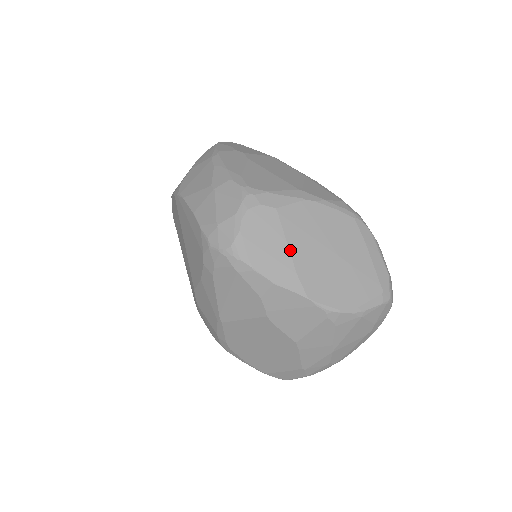
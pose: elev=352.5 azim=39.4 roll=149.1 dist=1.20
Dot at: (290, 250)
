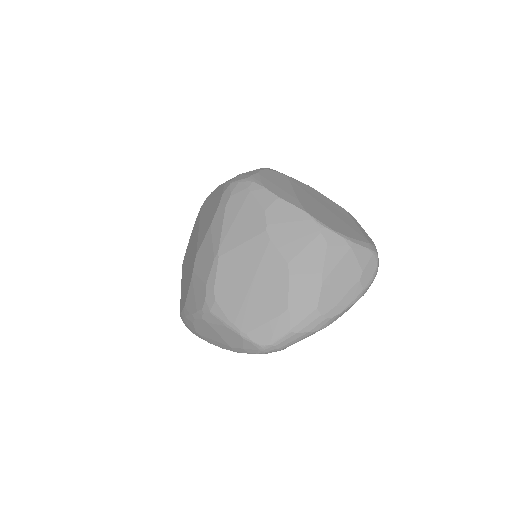
Dot at: (295, 191)
